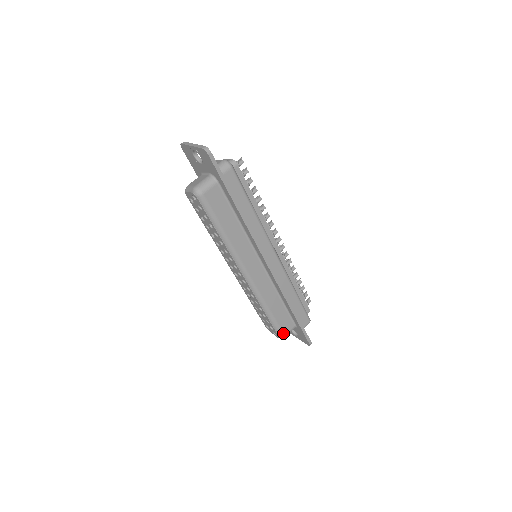
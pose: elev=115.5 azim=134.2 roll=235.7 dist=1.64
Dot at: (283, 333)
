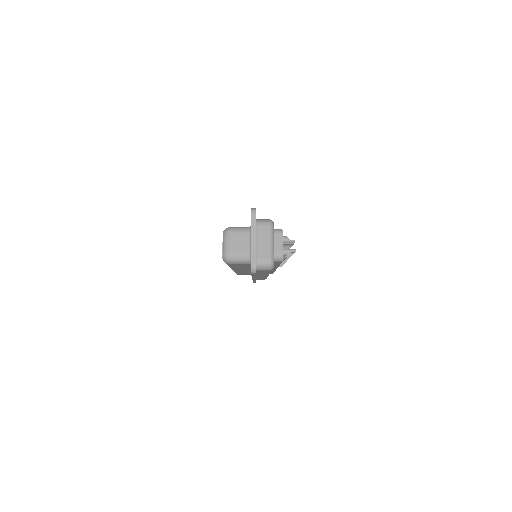
Dot at: occluded
